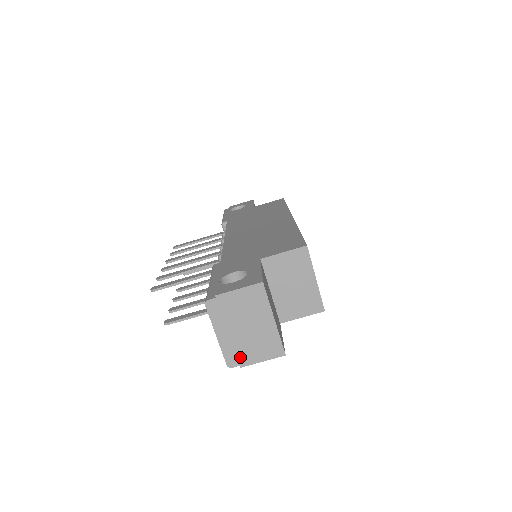
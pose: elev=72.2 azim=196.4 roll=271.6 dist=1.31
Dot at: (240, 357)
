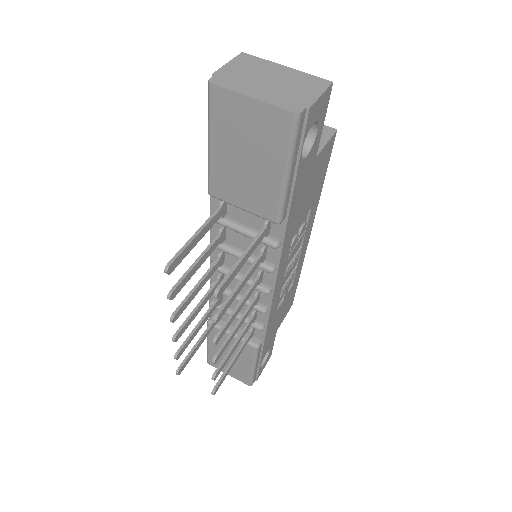
Dot at: (297, 101)
